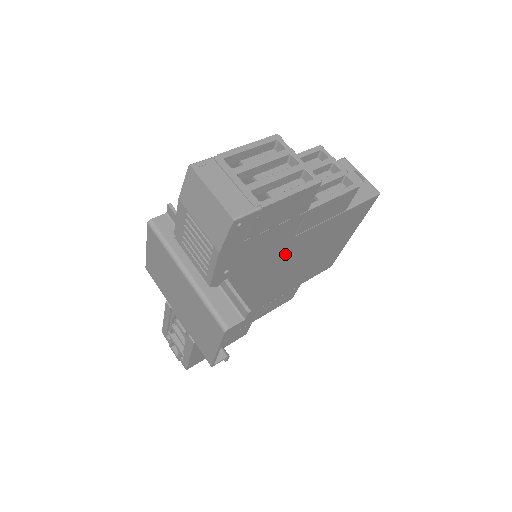
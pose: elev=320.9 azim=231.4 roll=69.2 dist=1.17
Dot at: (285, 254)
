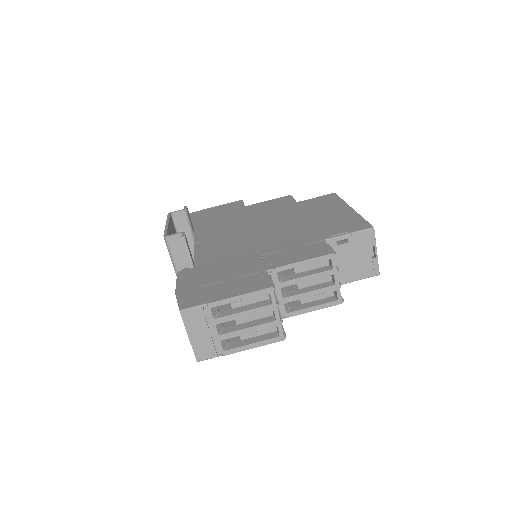
Dot at: occluded
